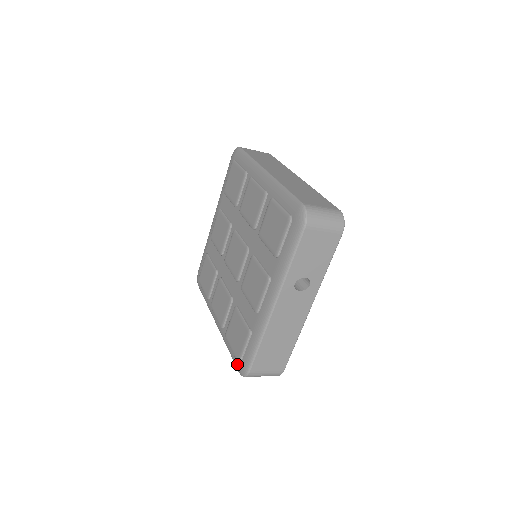
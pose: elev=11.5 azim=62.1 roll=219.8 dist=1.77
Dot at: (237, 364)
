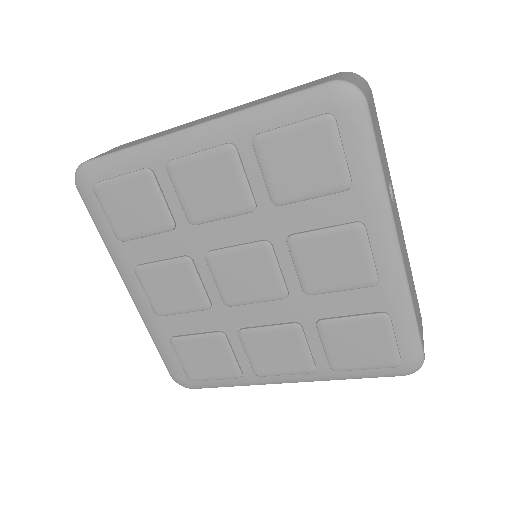
Dot at: (393, 371)
